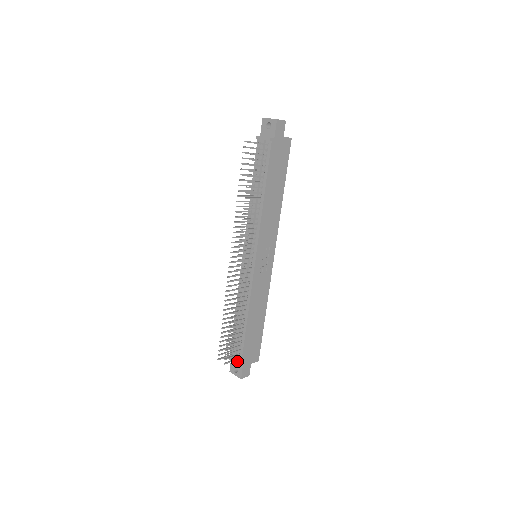
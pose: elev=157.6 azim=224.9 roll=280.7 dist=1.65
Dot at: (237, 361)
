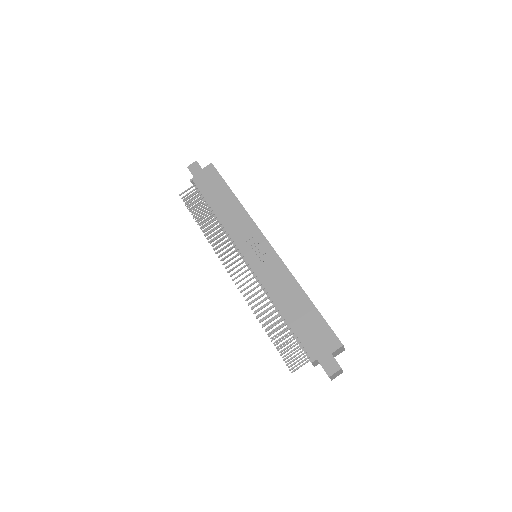
Dot at: occluded
